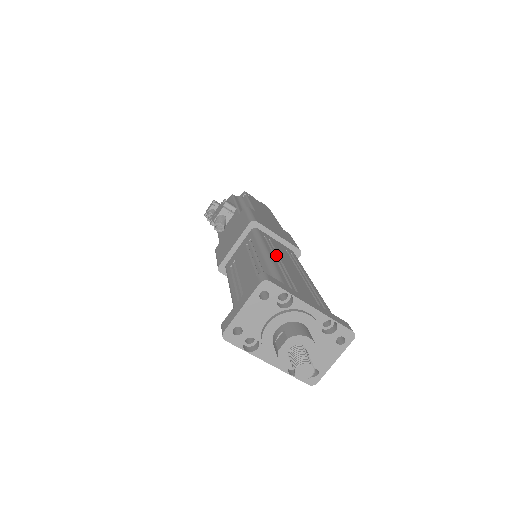
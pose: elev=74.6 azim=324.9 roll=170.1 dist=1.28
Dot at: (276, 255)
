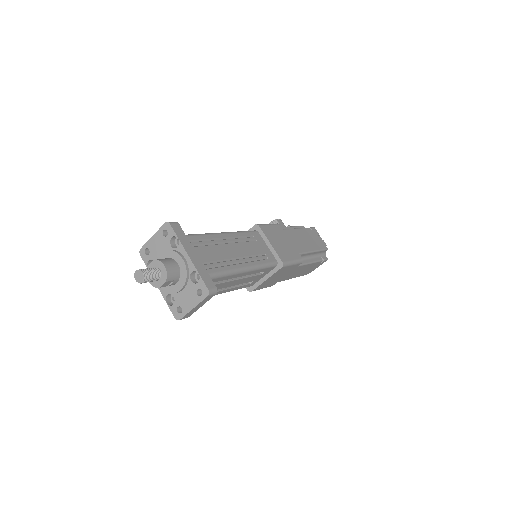
Dot at: (233, 240)
